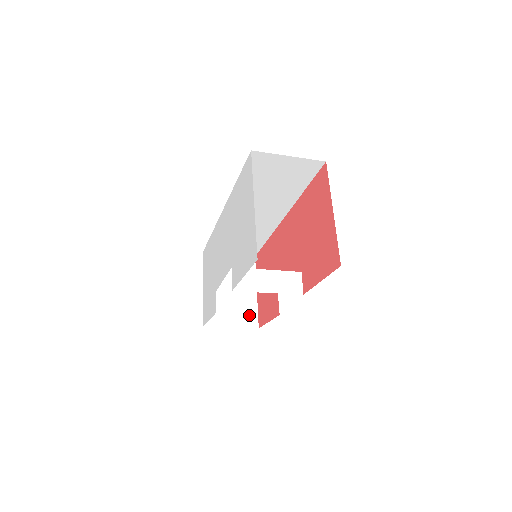
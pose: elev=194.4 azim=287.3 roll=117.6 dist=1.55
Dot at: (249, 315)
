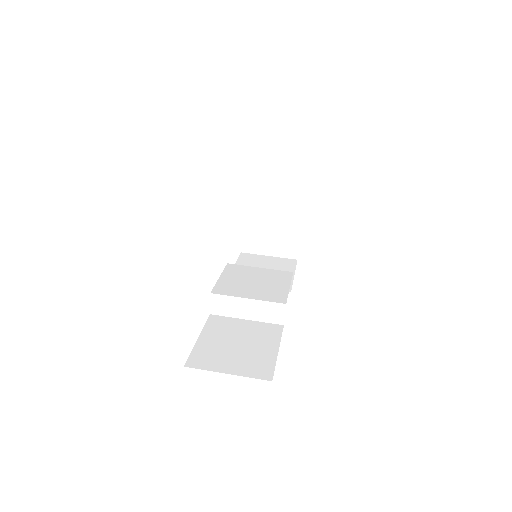
Dot at: (289, 246)
